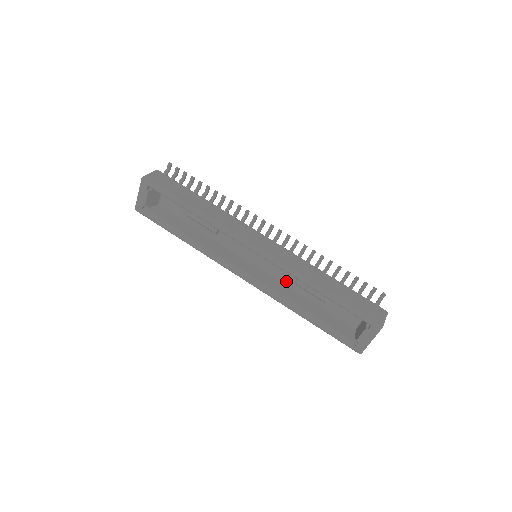
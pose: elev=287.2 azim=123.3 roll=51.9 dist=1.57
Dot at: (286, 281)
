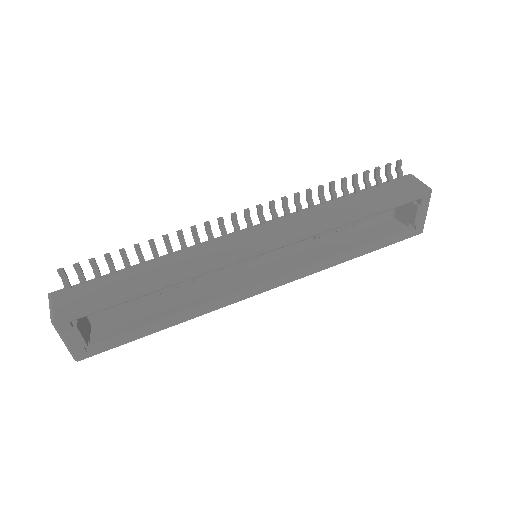
Dot at: (301, 246)
